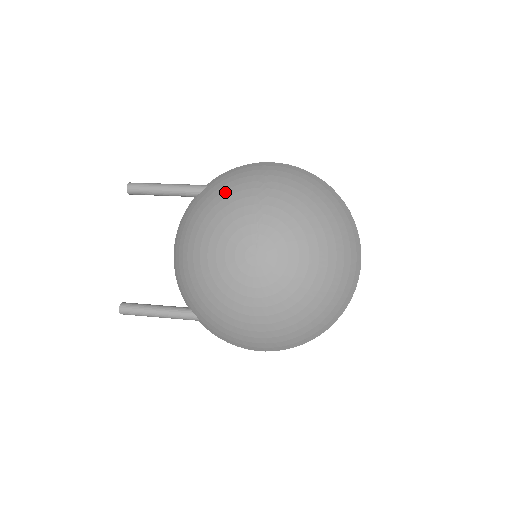
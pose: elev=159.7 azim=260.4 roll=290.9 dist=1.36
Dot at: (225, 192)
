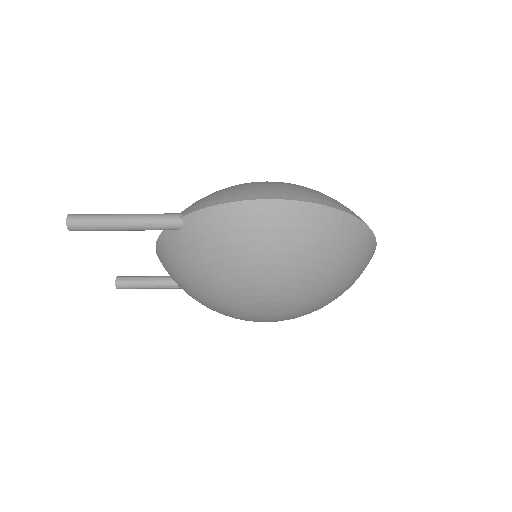
Dot at: (218, 263)
